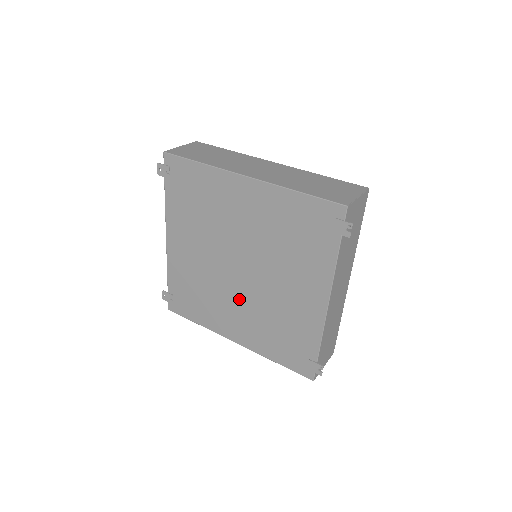
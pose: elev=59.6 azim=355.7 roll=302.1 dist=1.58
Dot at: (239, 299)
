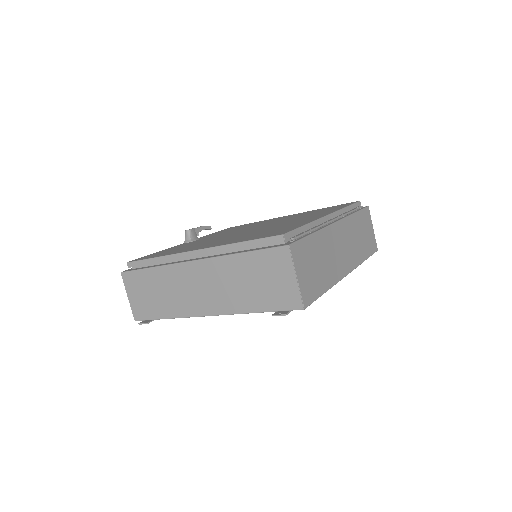
Dot at: occluded
